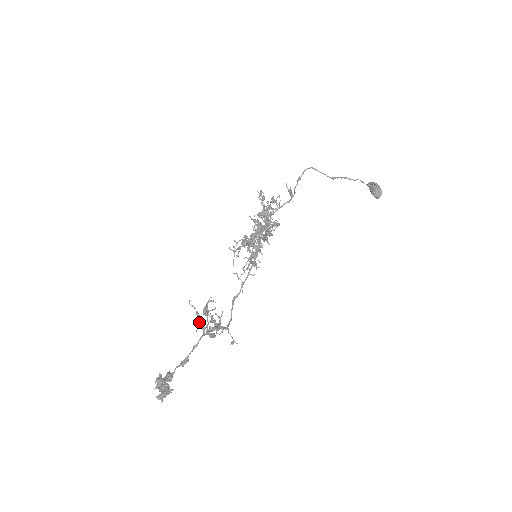
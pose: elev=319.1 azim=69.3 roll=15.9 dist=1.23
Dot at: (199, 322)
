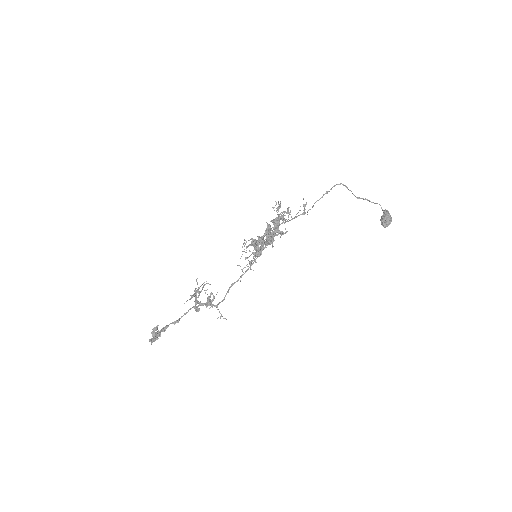
Dot at: (192, 297)
